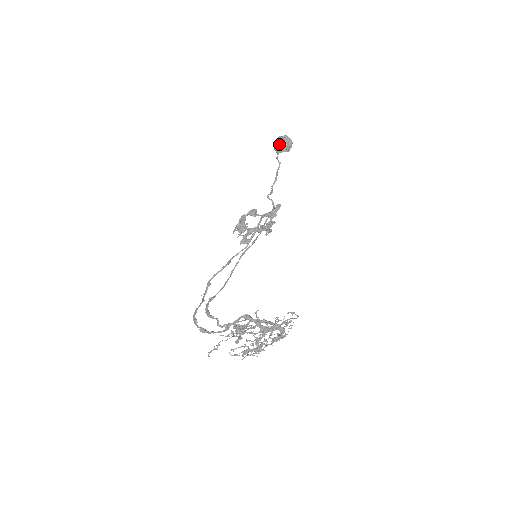
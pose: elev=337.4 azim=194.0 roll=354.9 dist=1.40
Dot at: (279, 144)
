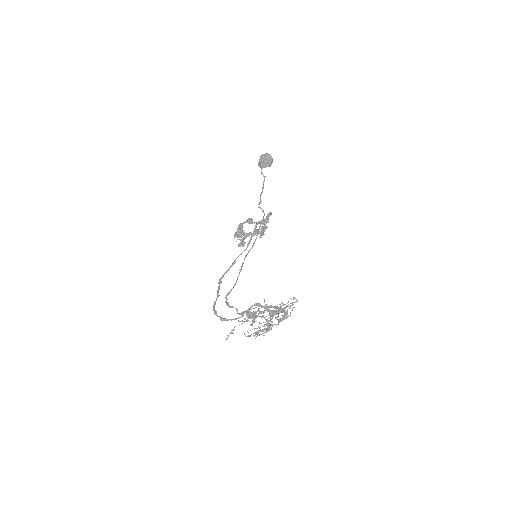
Dot at: (262, 161)
